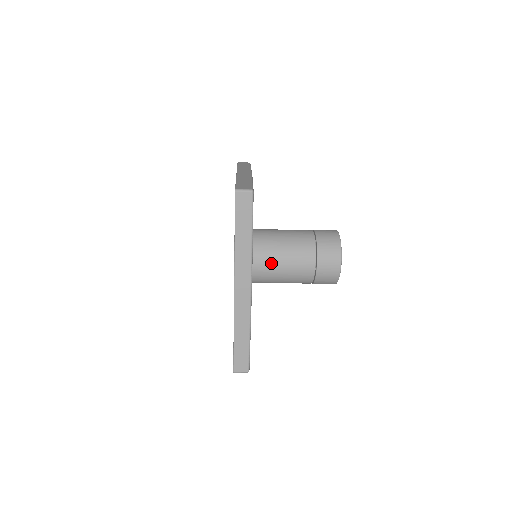
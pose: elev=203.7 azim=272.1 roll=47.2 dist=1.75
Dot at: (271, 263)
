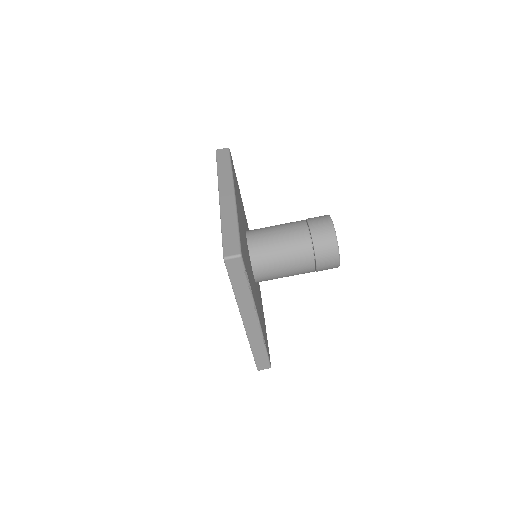
Dot at: (265, 233)
